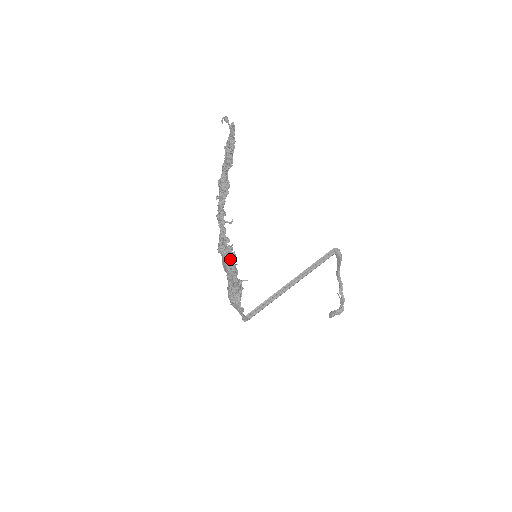
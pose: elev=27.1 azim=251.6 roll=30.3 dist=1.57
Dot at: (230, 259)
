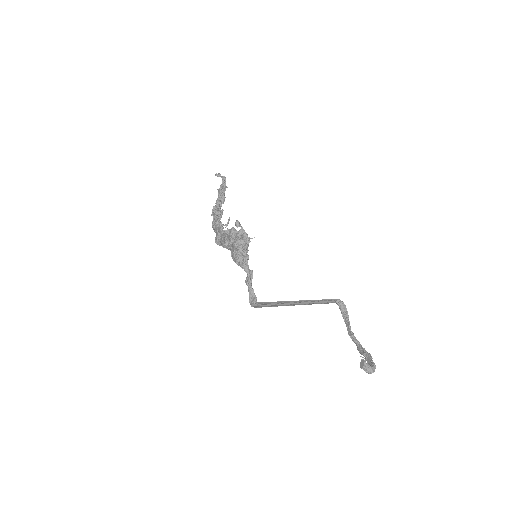
Dot at: occluded
